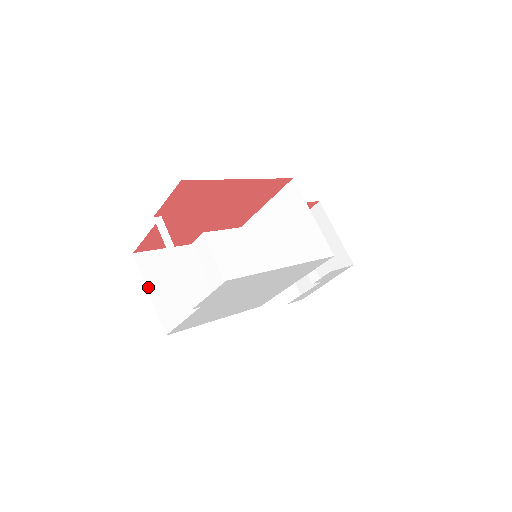
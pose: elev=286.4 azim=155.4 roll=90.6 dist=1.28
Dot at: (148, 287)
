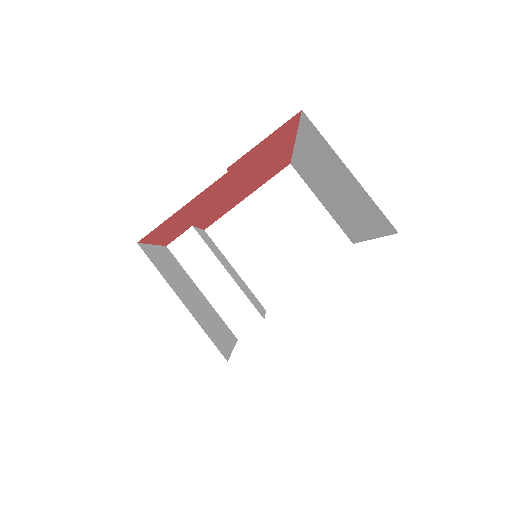
Dot at: (176, 293)
